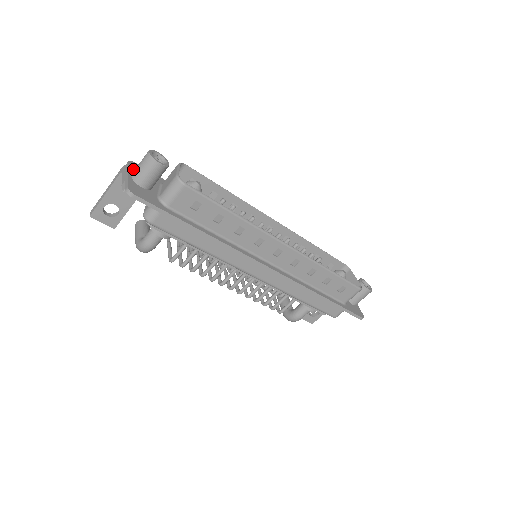
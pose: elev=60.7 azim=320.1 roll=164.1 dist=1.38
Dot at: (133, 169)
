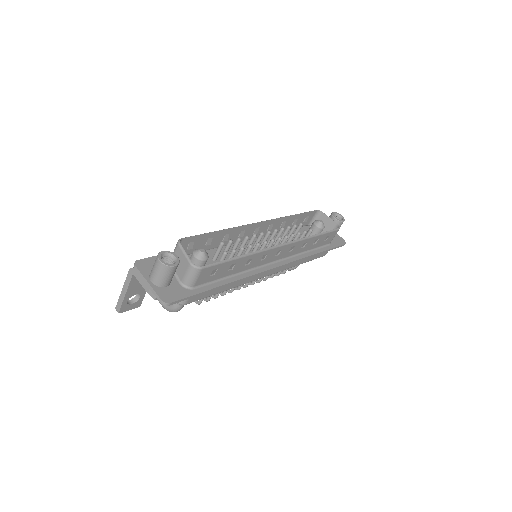
Dot at: (145, 271)
